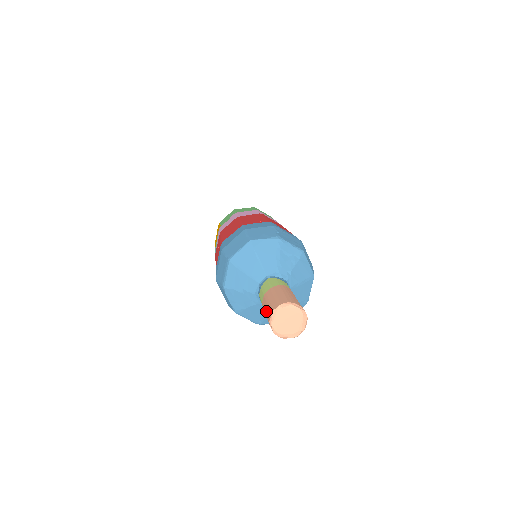
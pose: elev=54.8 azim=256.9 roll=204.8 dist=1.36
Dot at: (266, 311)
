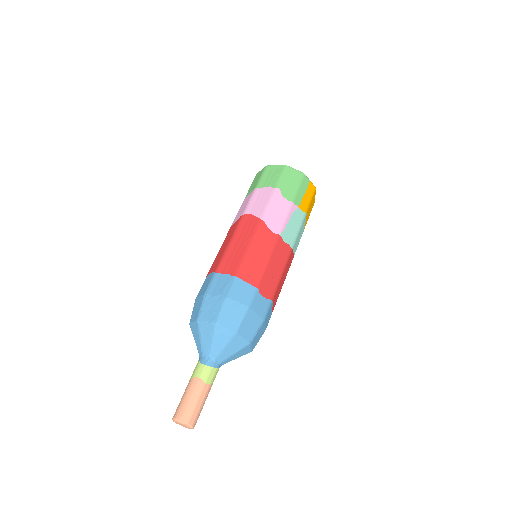
Dot at: occluded
